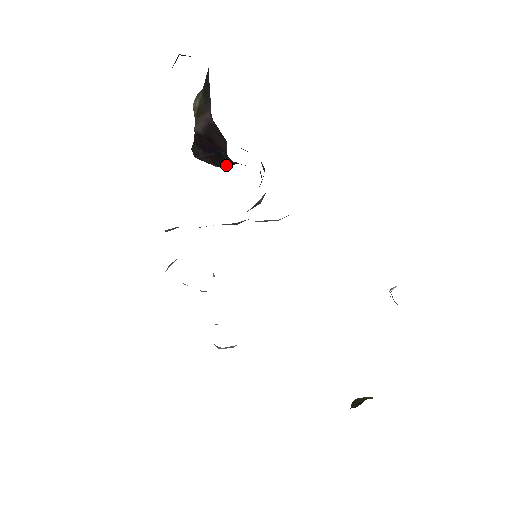
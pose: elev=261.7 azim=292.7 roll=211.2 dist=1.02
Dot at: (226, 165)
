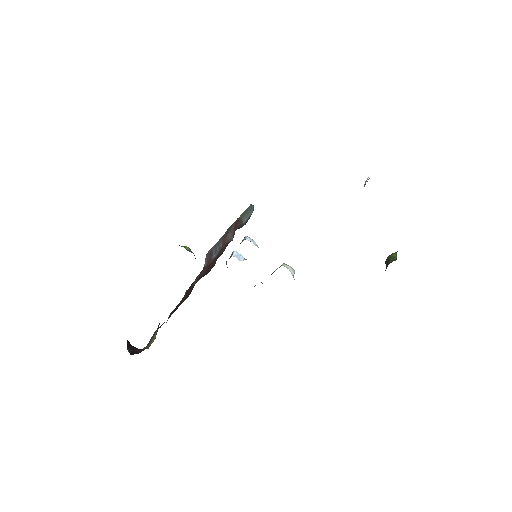
Dot at: occluded
